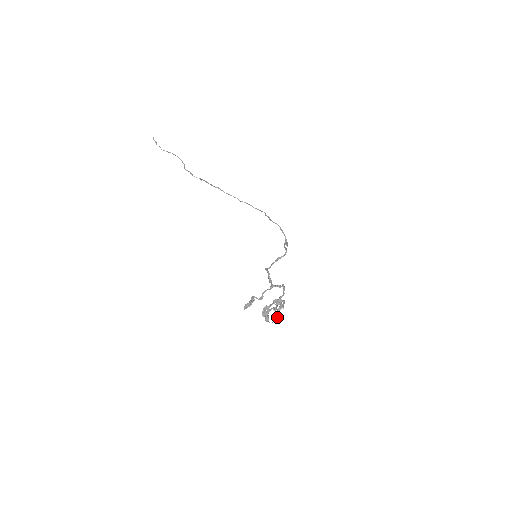
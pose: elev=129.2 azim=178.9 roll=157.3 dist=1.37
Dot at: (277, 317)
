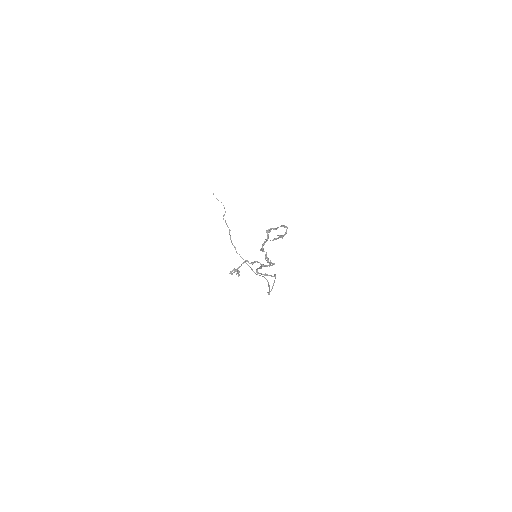
Dot at: (276, 239)
